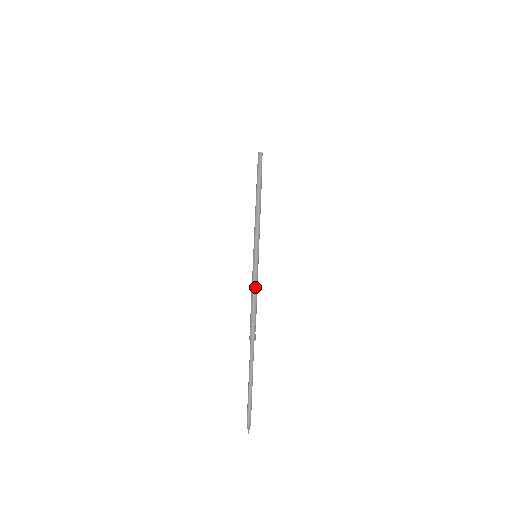
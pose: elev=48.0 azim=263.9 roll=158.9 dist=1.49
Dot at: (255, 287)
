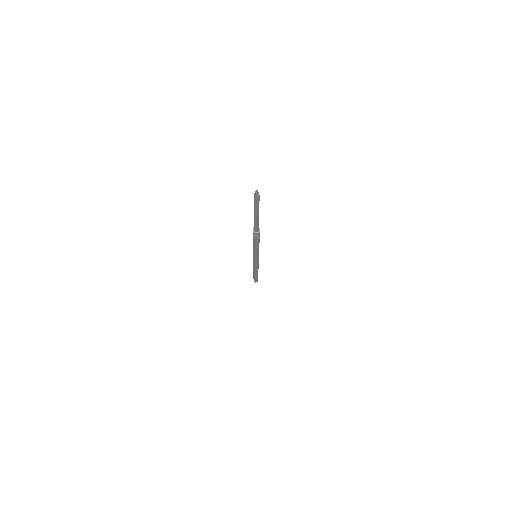
Dot at: occluded
